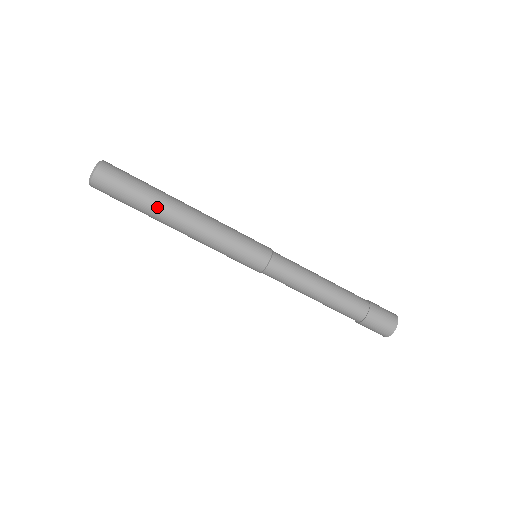
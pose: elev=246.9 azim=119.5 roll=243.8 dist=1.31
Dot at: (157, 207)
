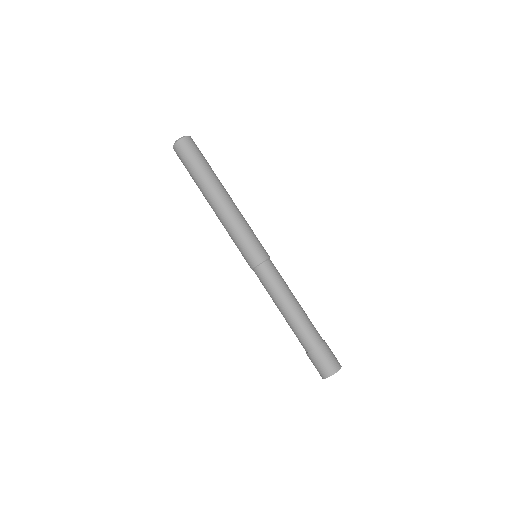
Dot at: (216, 178)
